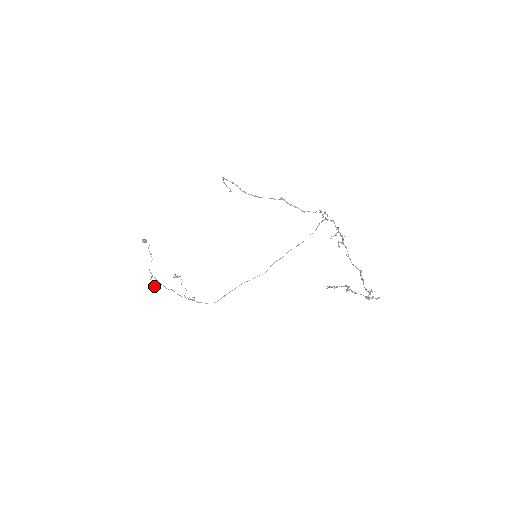
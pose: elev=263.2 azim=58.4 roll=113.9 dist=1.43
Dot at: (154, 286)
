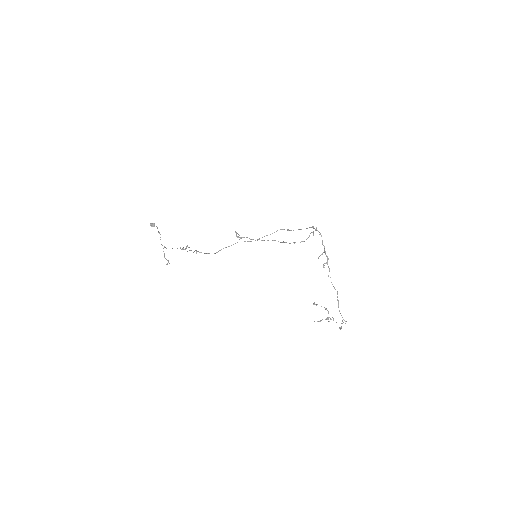
Dot at: occluded
